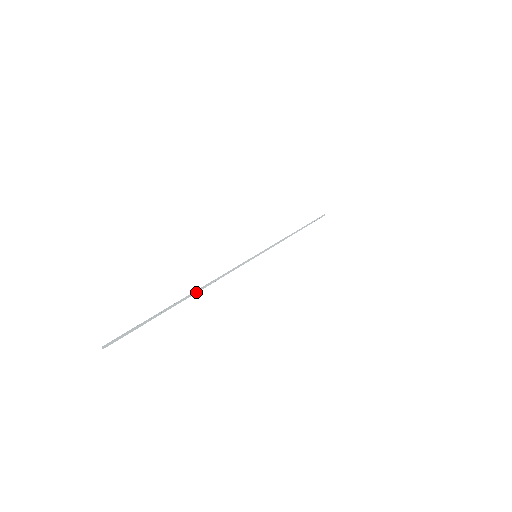
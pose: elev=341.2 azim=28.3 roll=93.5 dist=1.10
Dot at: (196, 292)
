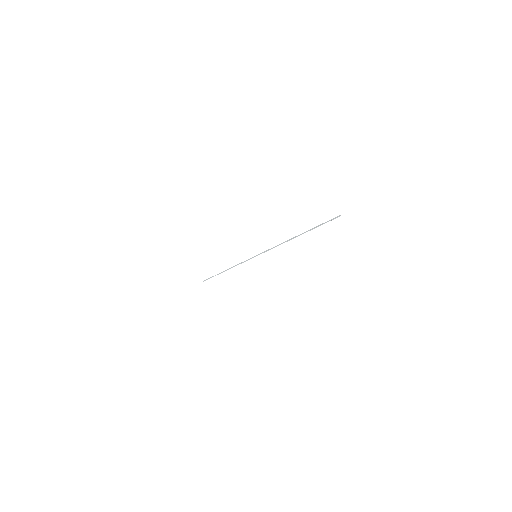
Dot at: occluded
